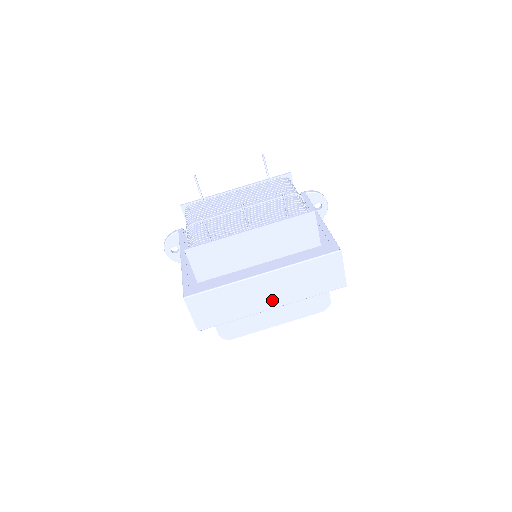
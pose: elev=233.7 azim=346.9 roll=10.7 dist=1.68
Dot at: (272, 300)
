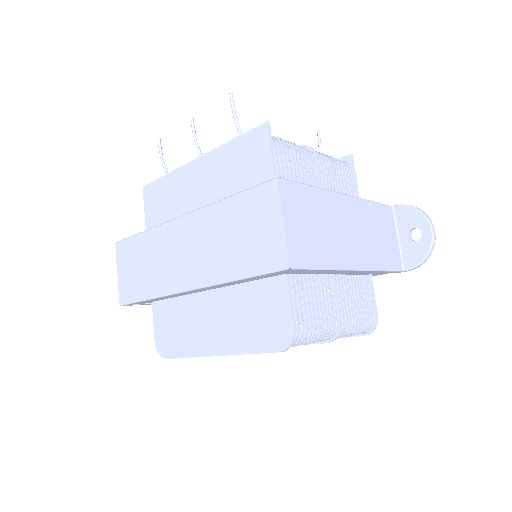
Dot at: (188, 271)
